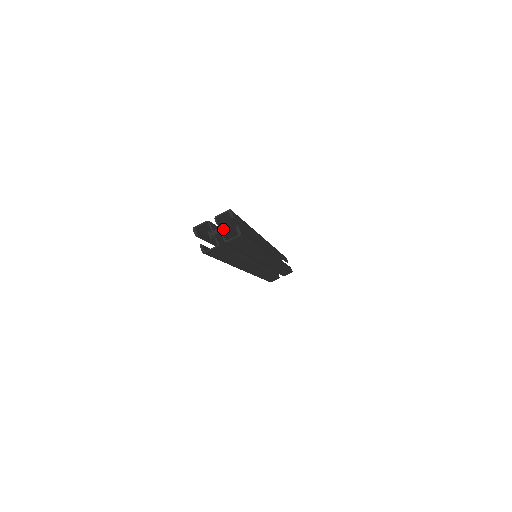
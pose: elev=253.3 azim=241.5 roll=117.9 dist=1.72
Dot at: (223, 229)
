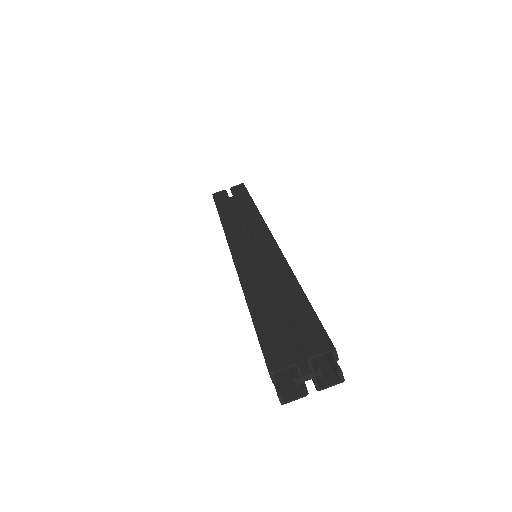
Dot at: (319, 375)
